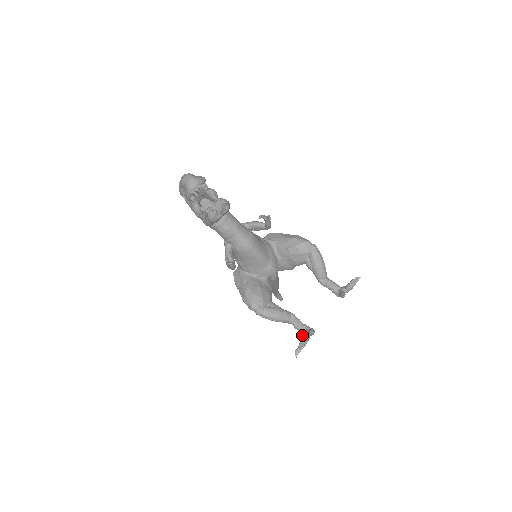
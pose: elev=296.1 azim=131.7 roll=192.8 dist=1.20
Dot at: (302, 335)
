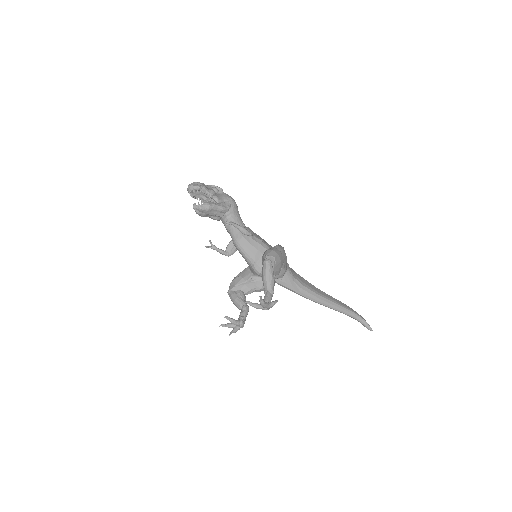
Dot at: occluded
